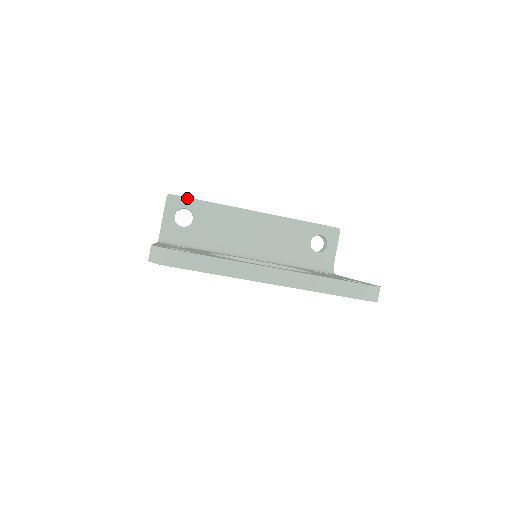
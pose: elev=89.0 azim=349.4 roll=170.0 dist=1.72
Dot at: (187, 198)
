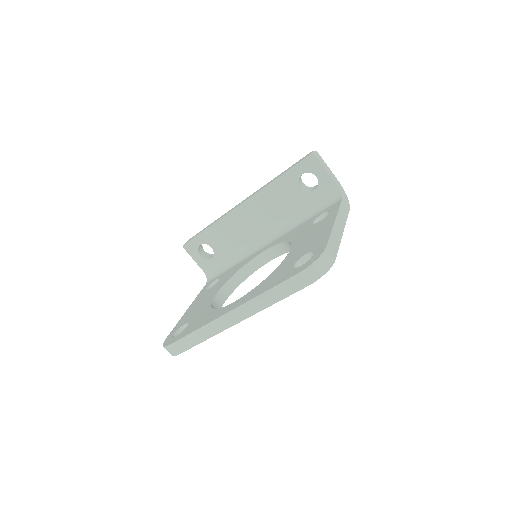
Dot at: (194, 238)
